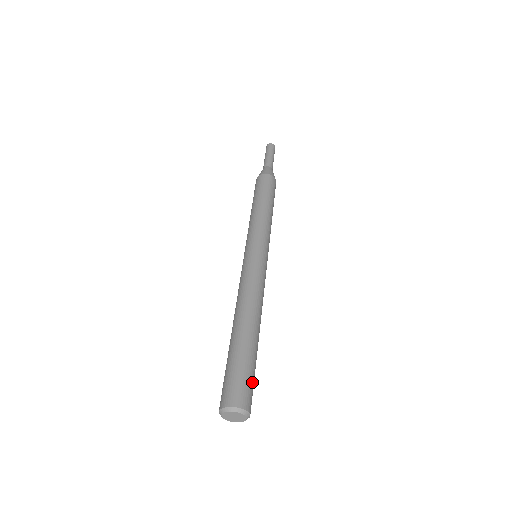
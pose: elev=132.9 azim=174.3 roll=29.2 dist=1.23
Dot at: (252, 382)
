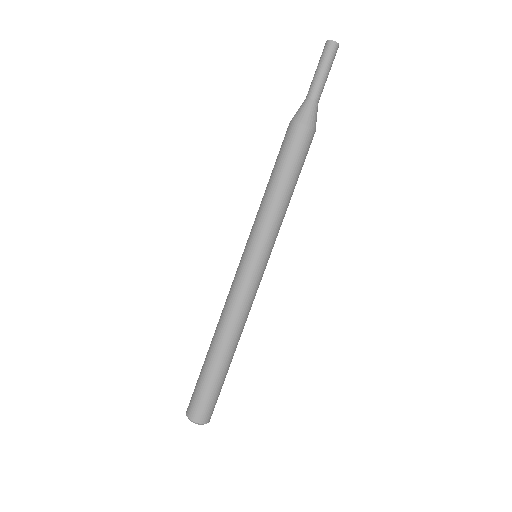
Dot at: occluded
